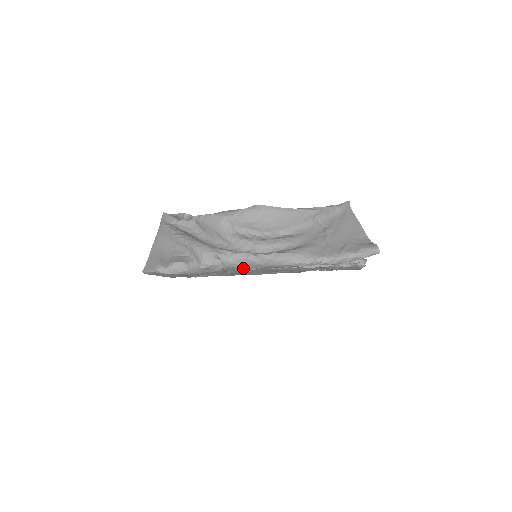
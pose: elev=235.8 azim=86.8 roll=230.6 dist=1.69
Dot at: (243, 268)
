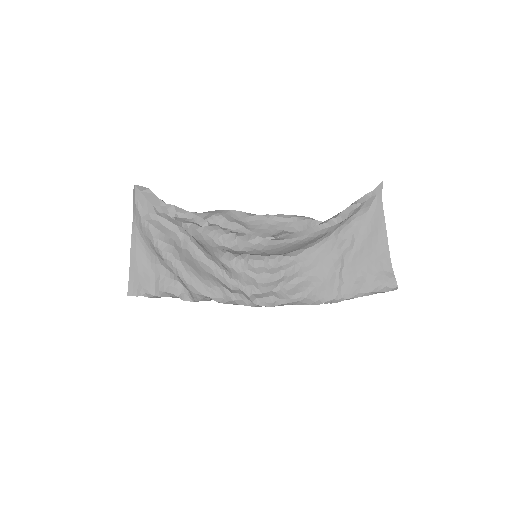
Dot at: occluded
